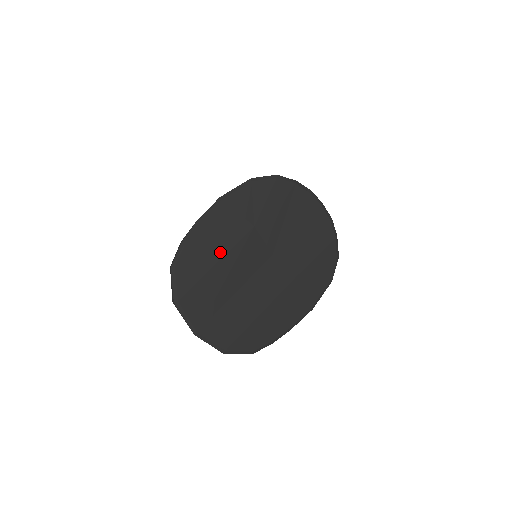
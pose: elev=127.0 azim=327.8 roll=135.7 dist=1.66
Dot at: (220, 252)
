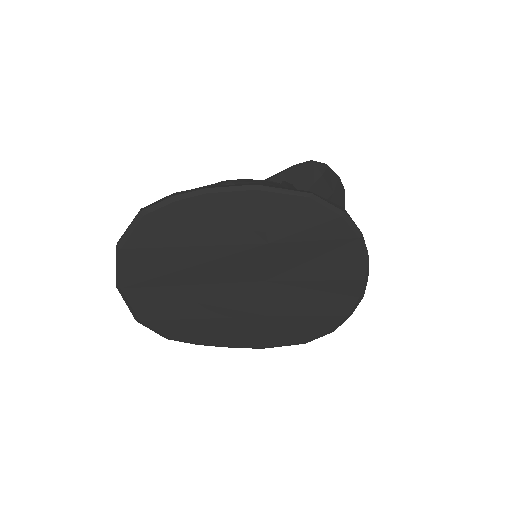
Dot at: (207, 239)
